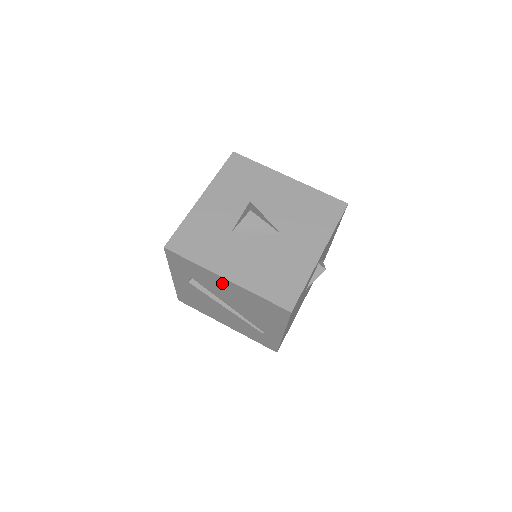
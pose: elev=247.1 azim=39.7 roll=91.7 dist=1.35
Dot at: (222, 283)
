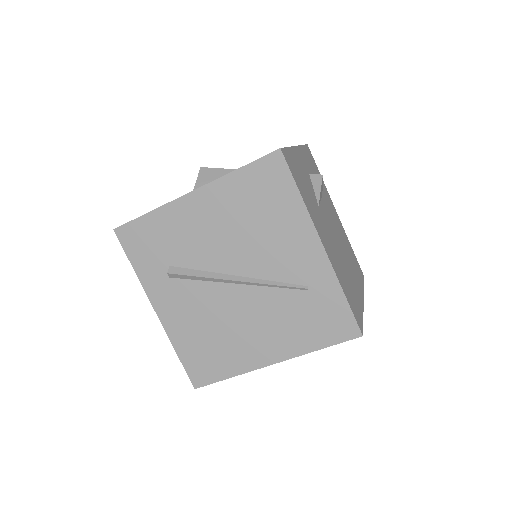
Dot at: (195, 213)
